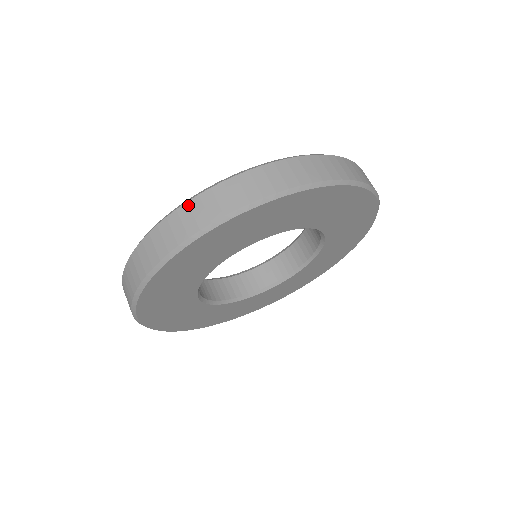
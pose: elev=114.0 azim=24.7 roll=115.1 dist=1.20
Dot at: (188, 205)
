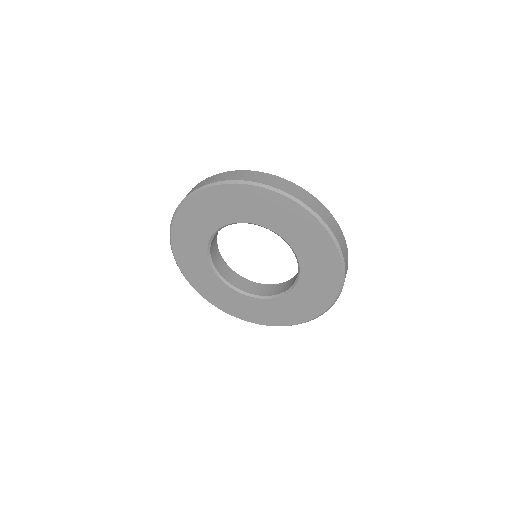
Dot at: occluded
